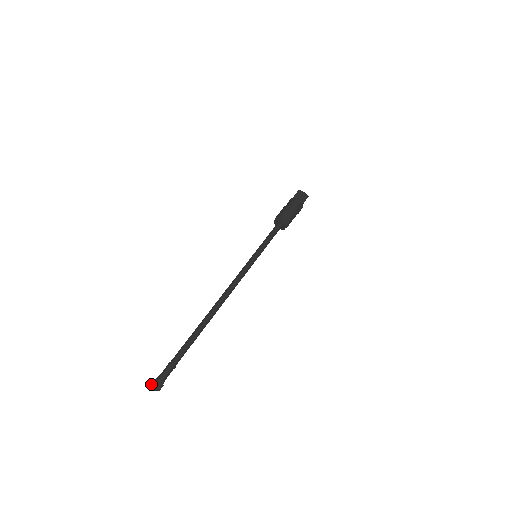
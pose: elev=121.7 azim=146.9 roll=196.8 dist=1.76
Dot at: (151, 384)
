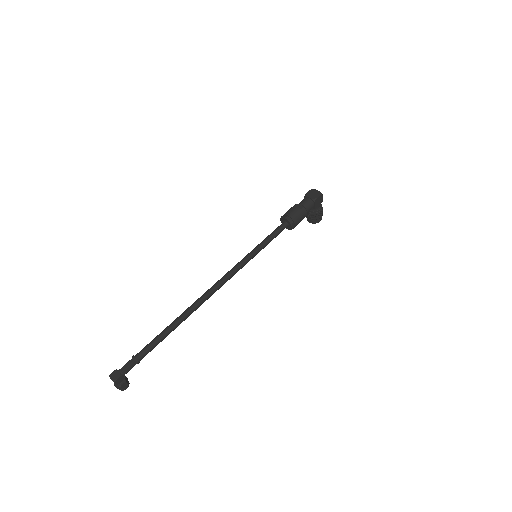
Dot at: occluded
